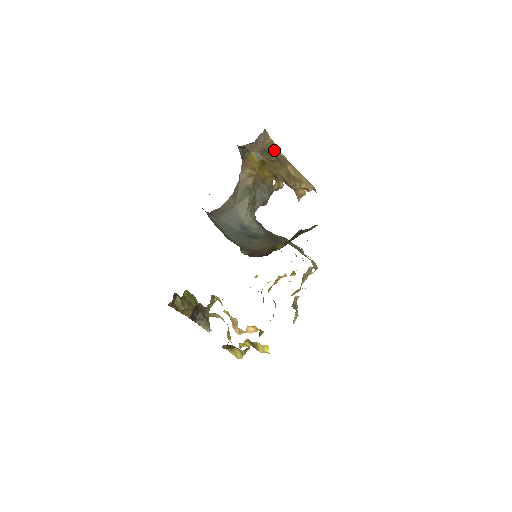
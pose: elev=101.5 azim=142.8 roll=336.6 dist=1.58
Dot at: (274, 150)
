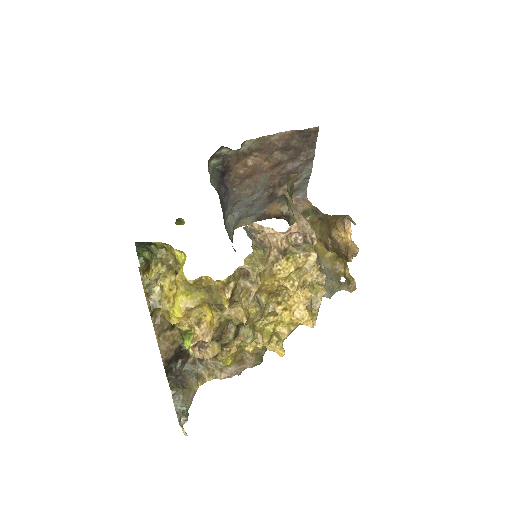
Dot at: (316, 212)
